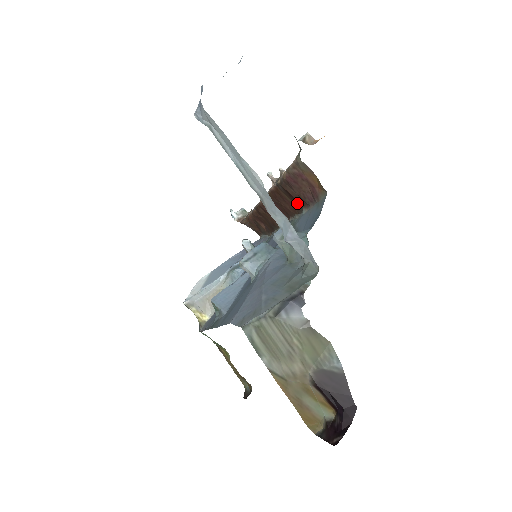
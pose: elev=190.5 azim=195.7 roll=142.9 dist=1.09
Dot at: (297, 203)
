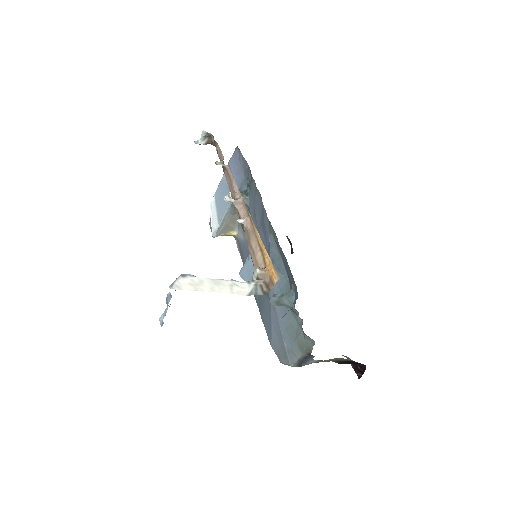
Dot at: occluded
